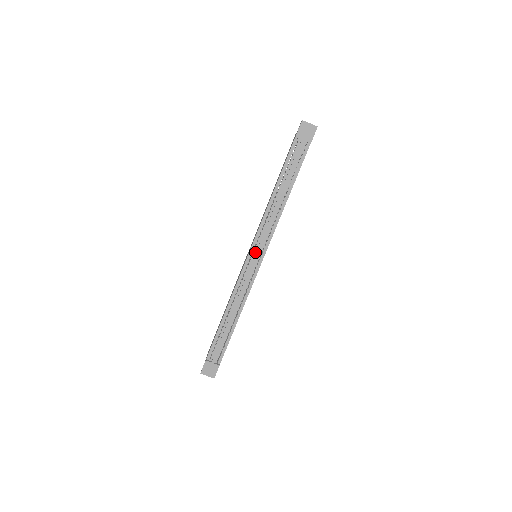
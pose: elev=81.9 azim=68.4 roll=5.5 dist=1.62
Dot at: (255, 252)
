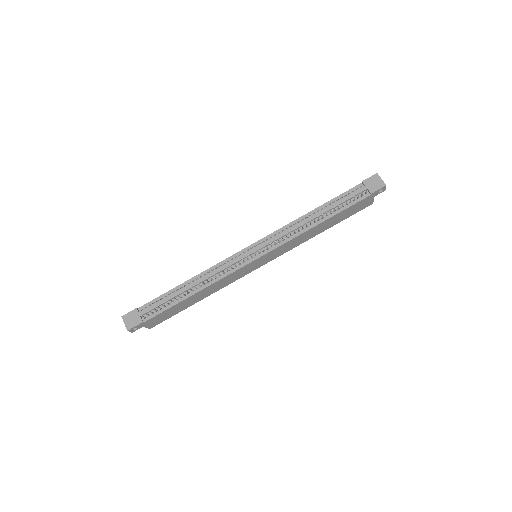
Dot at: (258, 247)
